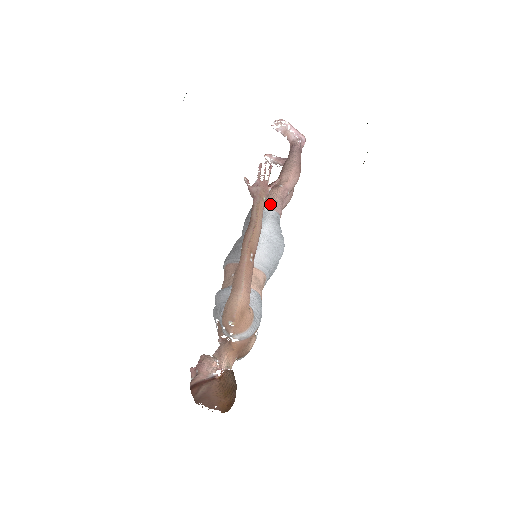
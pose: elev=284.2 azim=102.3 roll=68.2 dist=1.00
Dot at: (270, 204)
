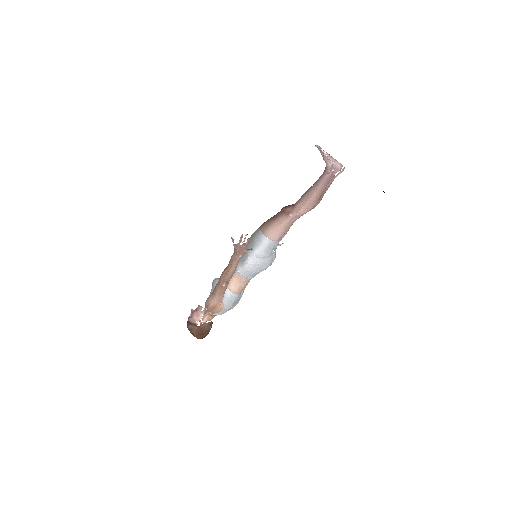
Dot at: (271, 232)
